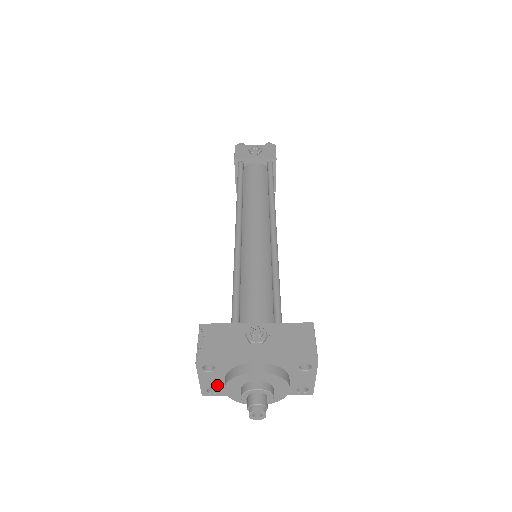
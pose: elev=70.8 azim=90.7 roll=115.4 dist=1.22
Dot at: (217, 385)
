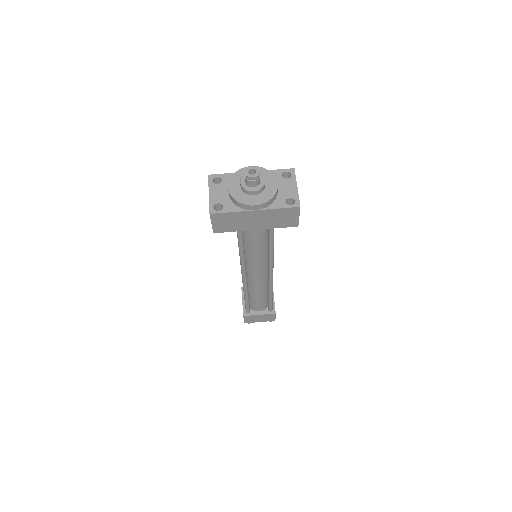
Dot at: (222, 199)
